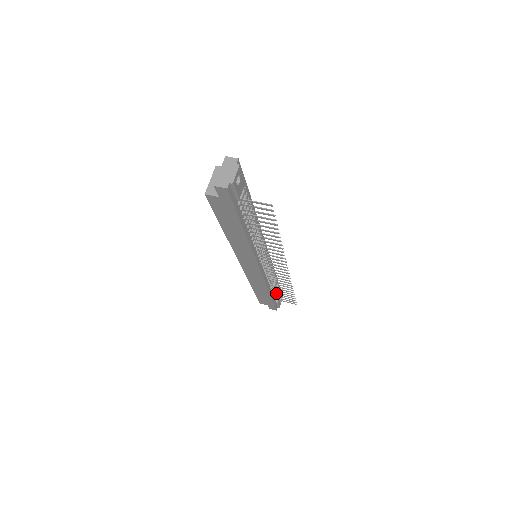
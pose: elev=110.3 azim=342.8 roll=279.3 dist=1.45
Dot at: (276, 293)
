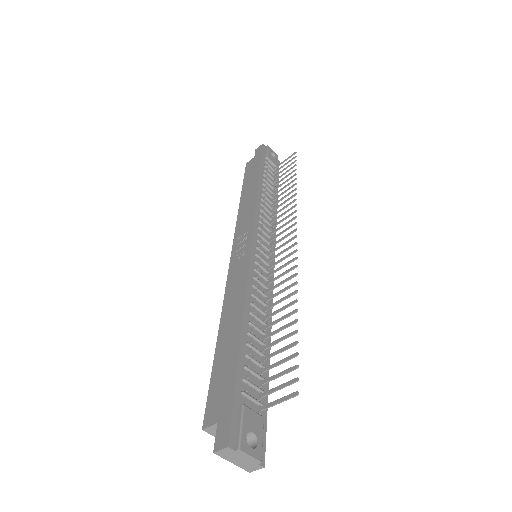
Dot at: (271, 173)
